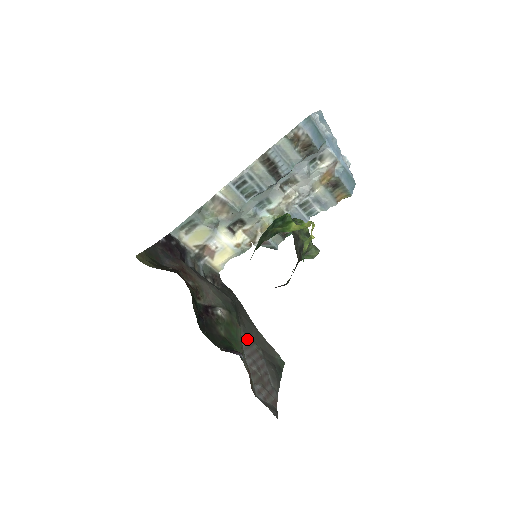
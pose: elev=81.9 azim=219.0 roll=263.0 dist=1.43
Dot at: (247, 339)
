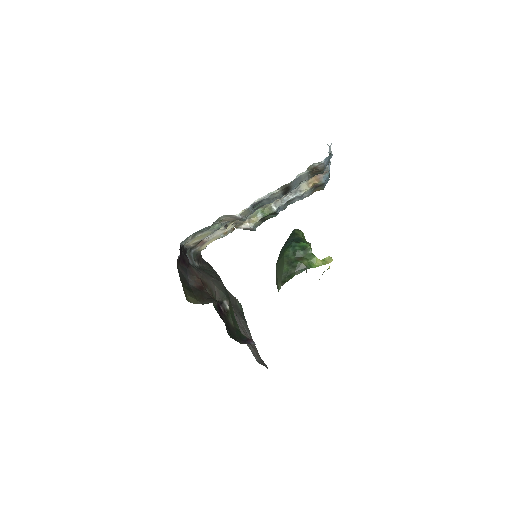
Dot at: occluded
